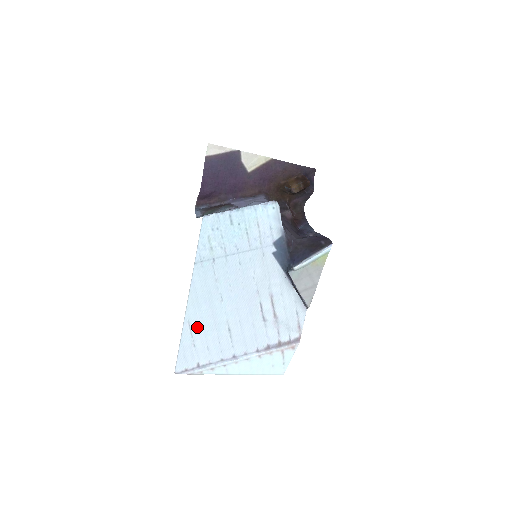
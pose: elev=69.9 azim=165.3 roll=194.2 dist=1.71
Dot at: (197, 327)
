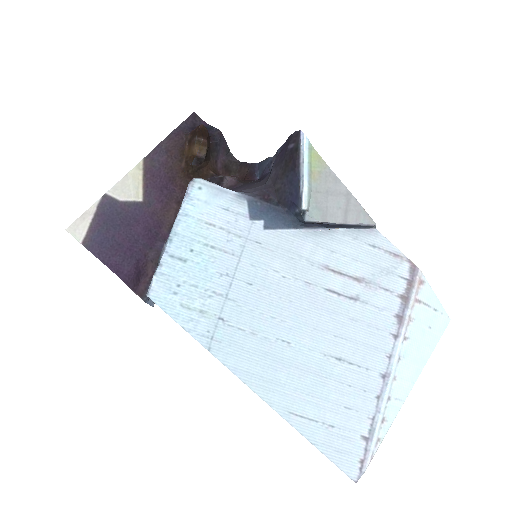
Dot at: (306, 405)
